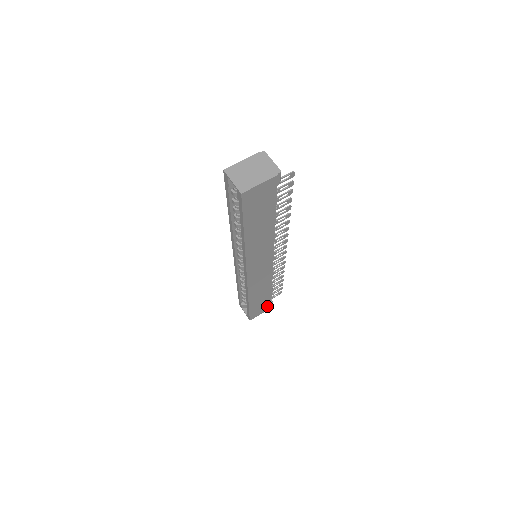
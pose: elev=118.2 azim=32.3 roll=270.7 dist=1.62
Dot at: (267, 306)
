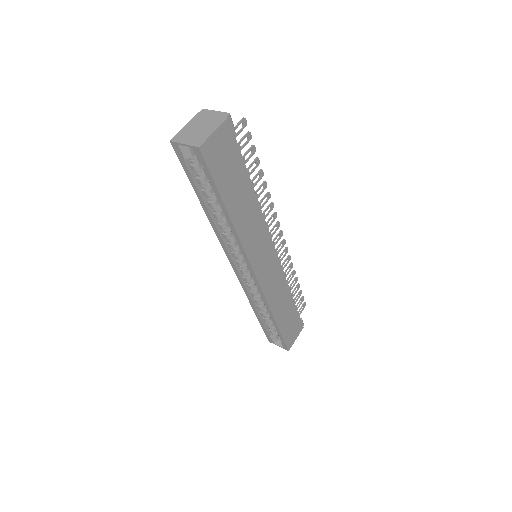
Dot at: (298, 325)
